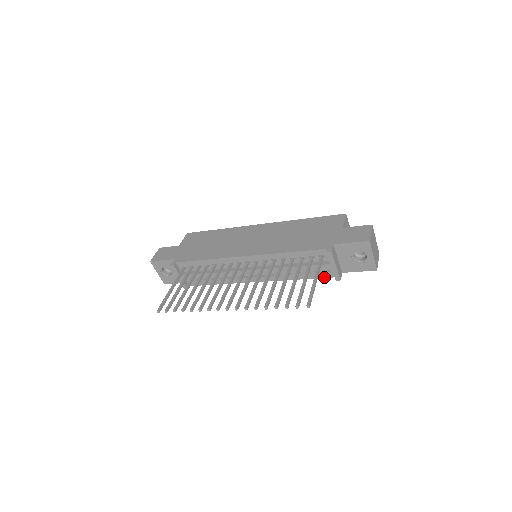
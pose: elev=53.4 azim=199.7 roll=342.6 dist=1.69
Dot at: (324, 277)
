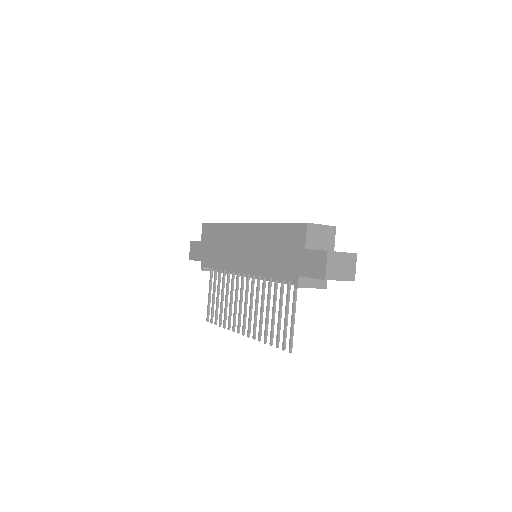
Dot at: occluded
